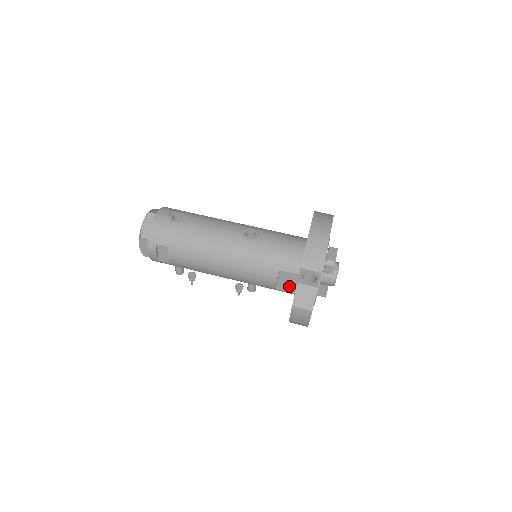
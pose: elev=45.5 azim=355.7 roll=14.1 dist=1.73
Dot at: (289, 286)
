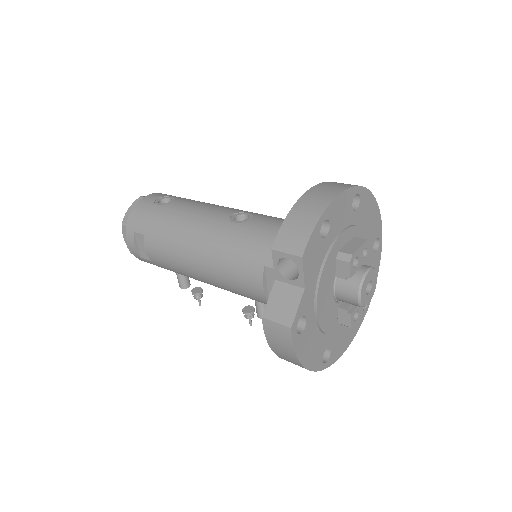
Dot at: occluded
